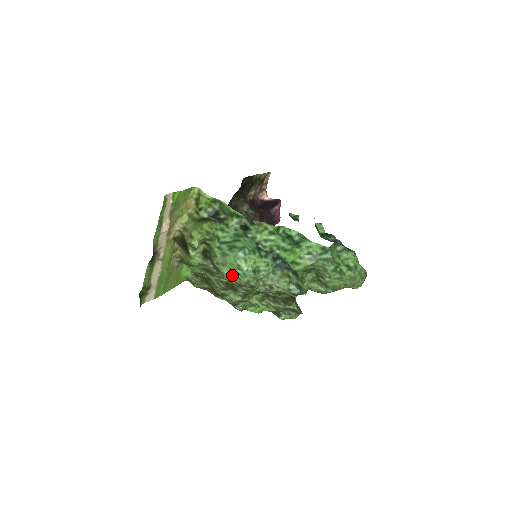
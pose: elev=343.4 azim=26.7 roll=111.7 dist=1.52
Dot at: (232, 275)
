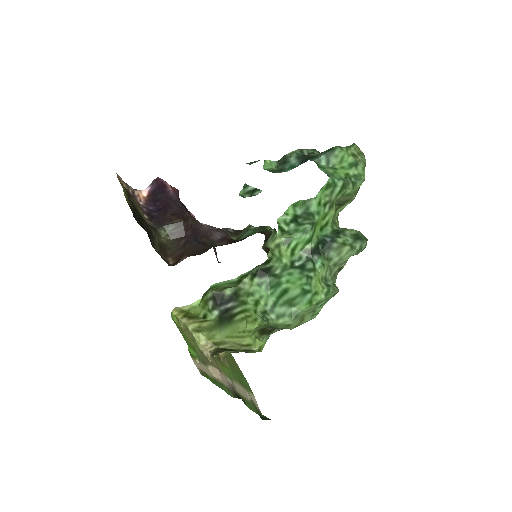
Dot at: (315, 313)
